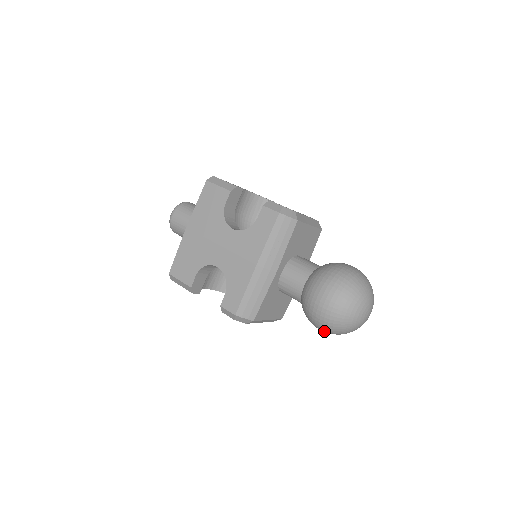
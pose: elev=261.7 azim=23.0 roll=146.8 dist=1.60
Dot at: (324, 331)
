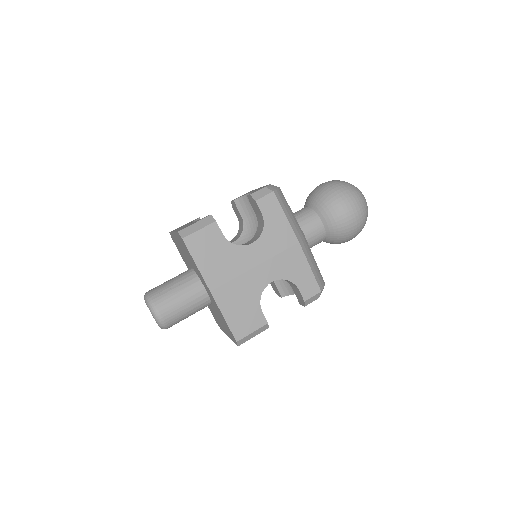
Dot at: occluded
